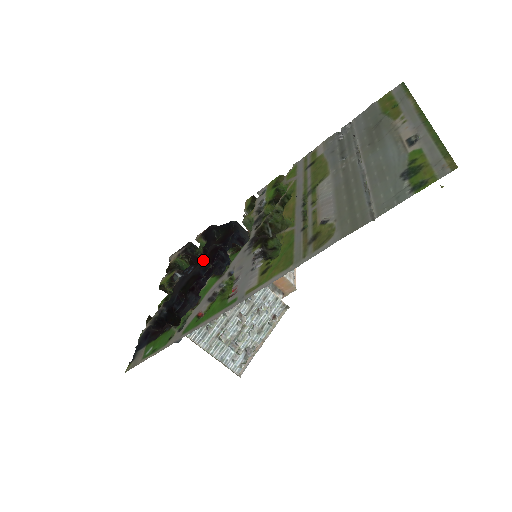
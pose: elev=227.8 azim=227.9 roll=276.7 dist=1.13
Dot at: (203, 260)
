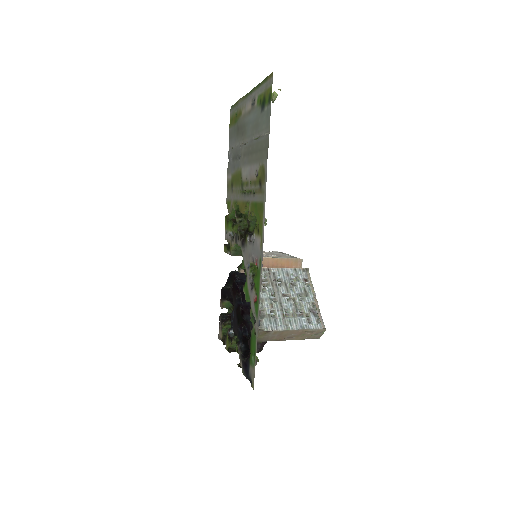
Dot at: (233, 298)
